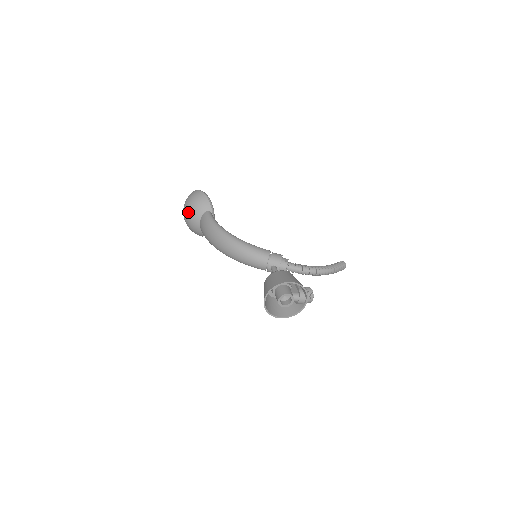
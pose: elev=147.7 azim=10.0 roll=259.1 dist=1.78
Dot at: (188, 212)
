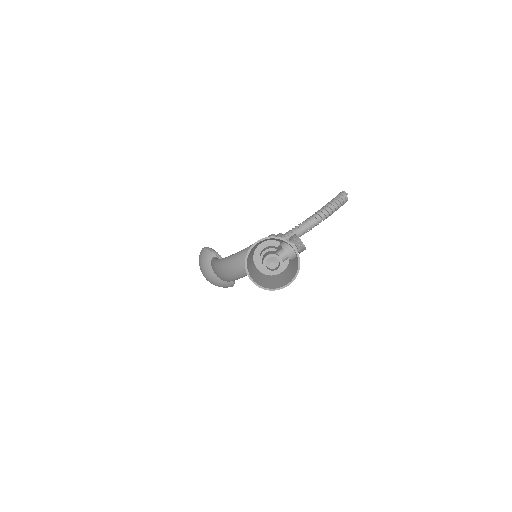
Dot at: (203, 273)
